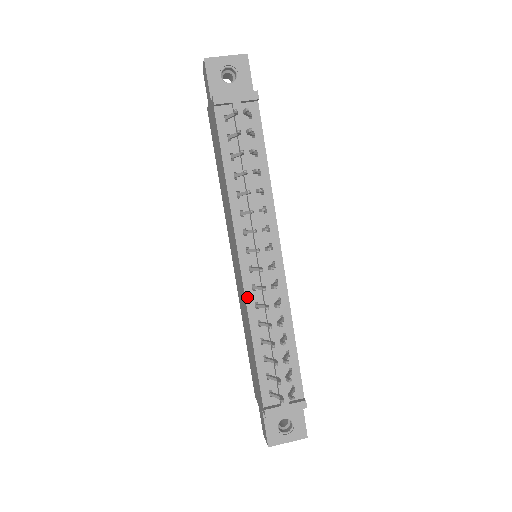
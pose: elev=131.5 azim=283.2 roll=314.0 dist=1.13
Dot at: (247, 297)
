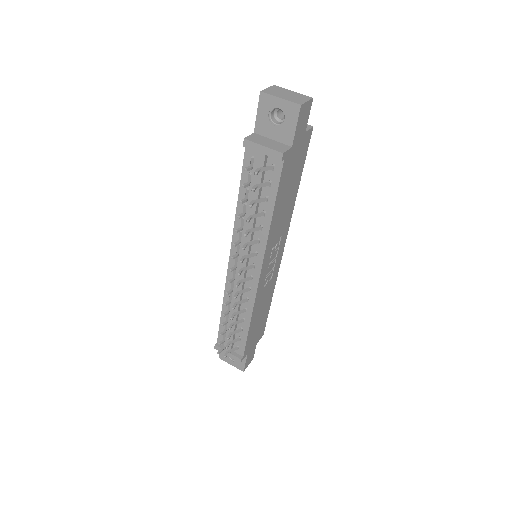
Dot at: (227, 283)
